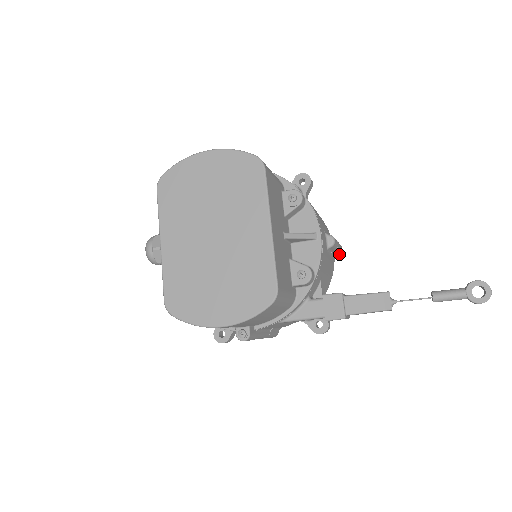
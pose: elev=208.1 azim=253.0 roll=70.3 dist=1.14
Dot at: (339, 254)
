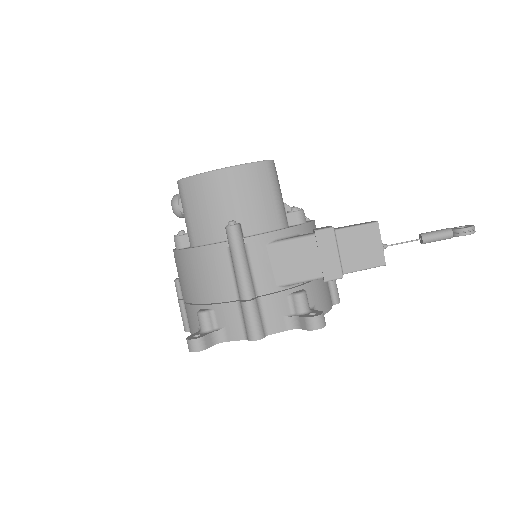
Dot at: (337, 300)
